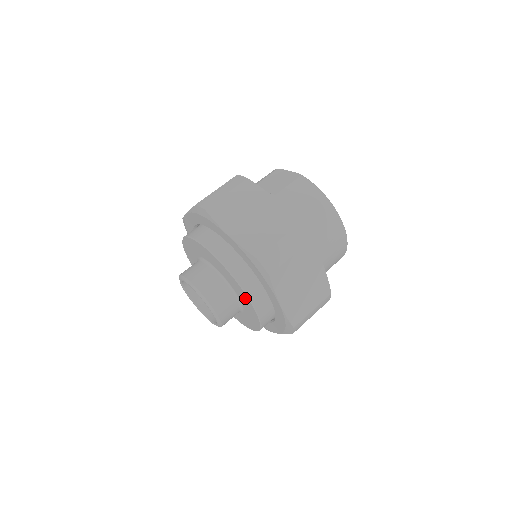
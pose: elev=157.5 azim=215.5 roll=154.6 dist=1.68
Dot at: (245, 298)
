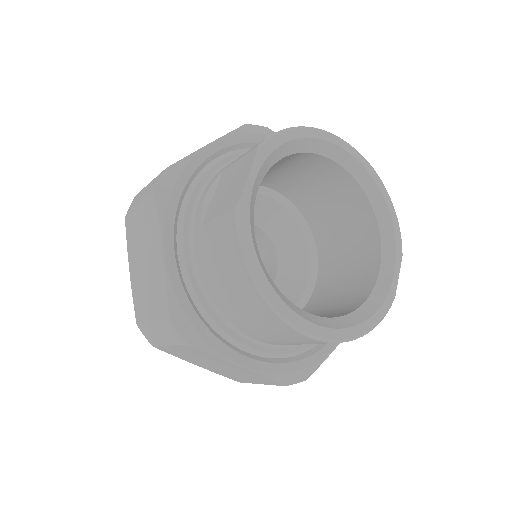
Dot at: occluded
